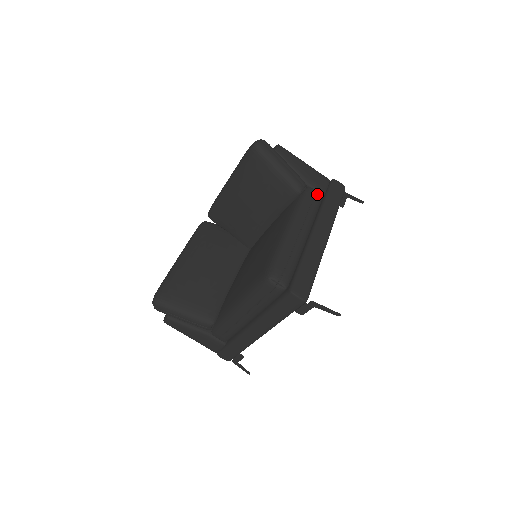
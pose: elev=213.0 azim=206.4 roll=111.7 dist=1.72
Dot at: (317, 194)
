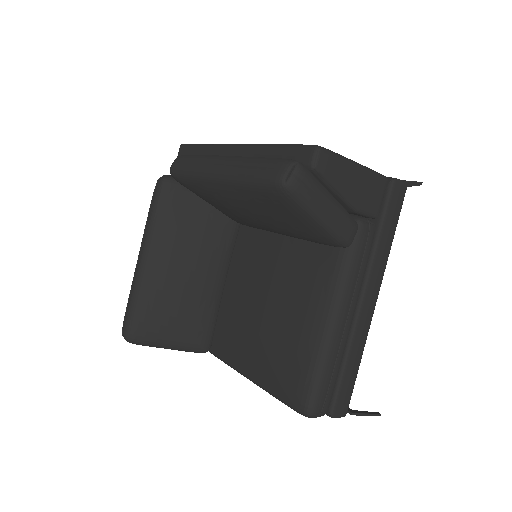
Dot at: (370, 233)
